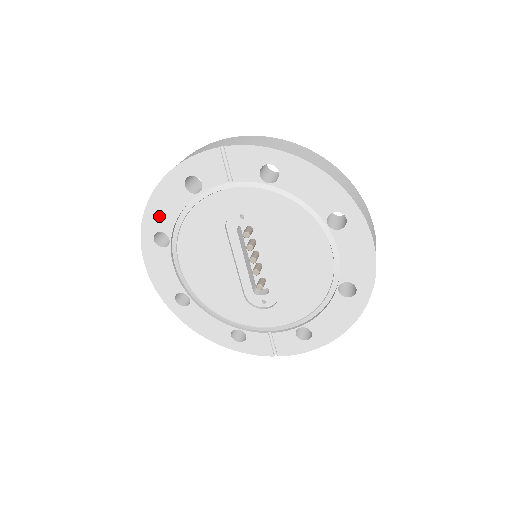
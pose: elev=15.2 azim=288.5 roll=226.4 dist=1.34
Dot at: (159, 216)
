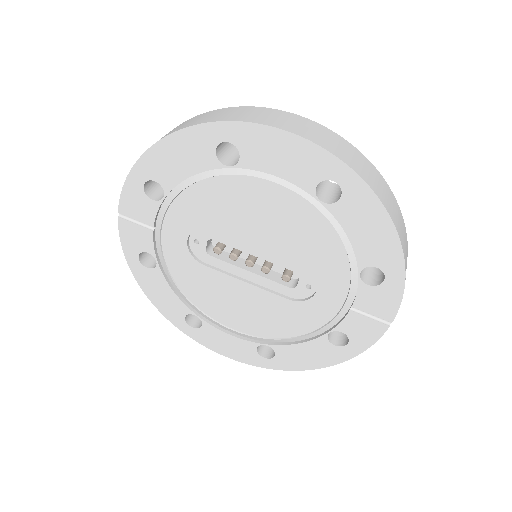
Dot at: (169, 306)
